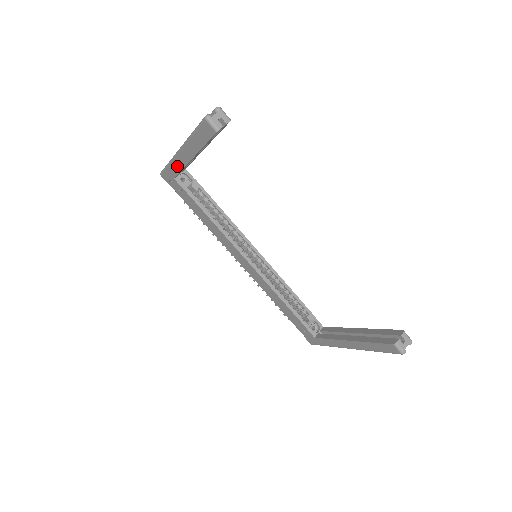
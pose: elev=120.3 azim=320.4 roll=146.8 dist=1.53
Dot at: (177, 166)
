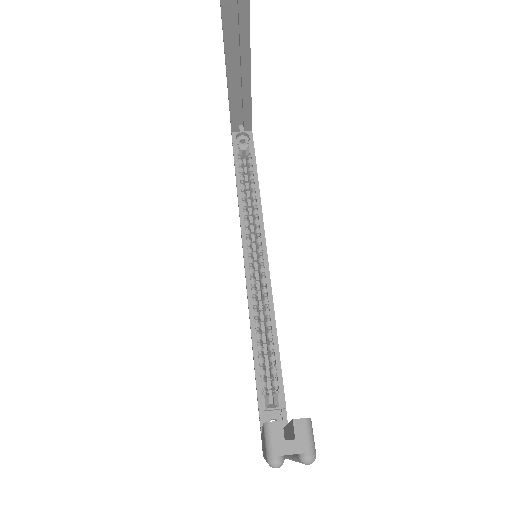
Dot at: occluded
